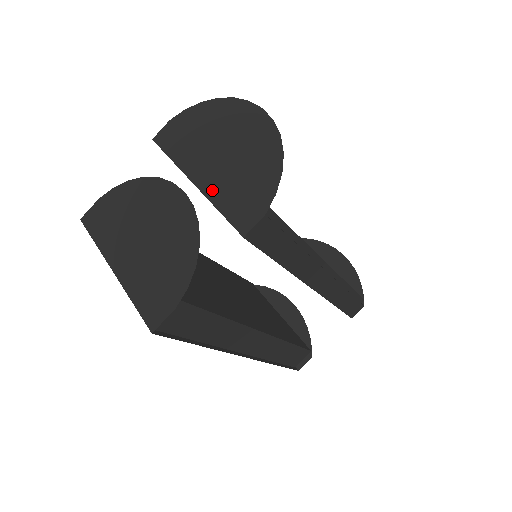
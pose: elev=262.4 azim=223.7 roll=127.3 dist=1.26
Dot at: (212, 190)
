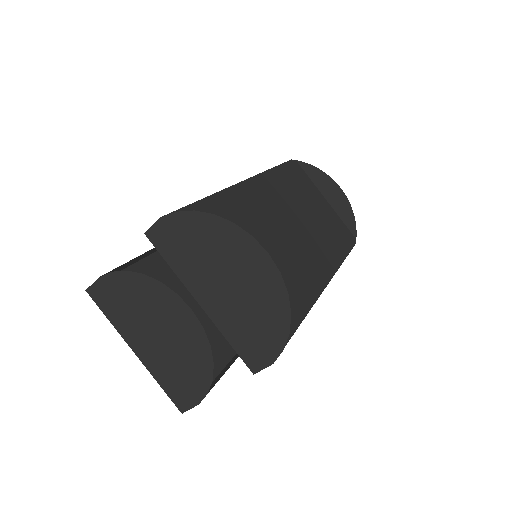
Dot at: (220, 320)
